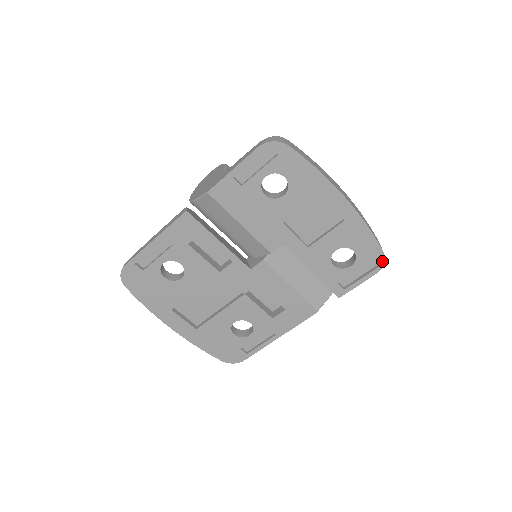
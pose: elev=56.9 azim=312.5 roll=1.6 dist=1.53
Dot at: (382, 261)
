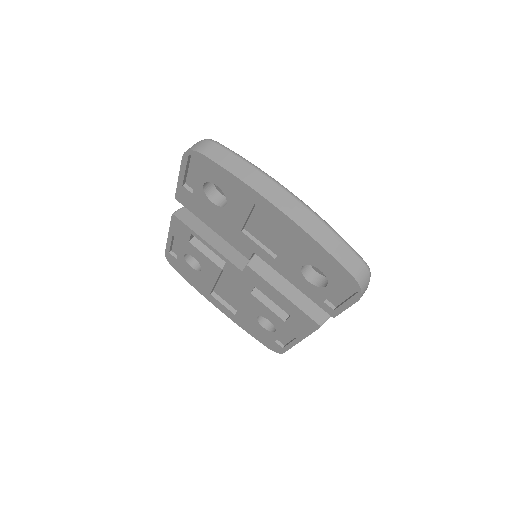
Dot at: (357, 287)
